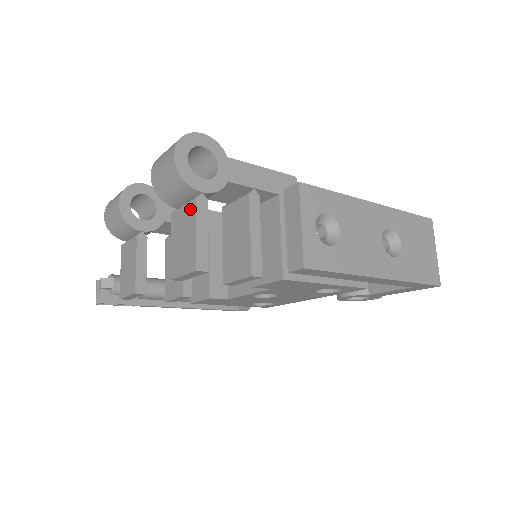
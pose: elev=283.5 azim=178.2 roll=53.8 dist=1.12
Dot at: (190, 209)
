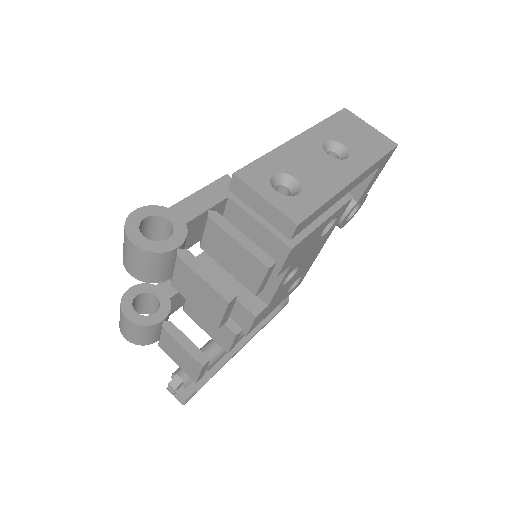
Dot at: (181, 268)
